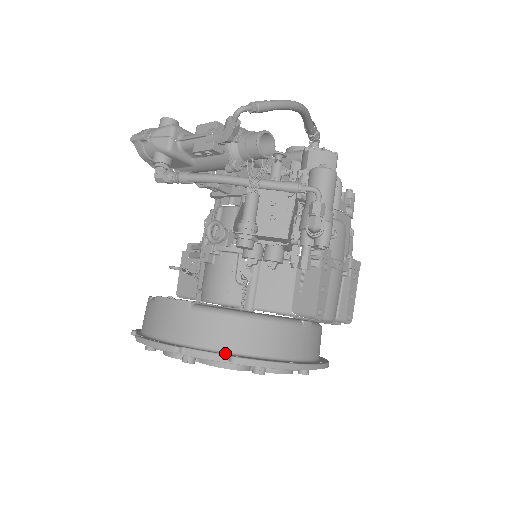
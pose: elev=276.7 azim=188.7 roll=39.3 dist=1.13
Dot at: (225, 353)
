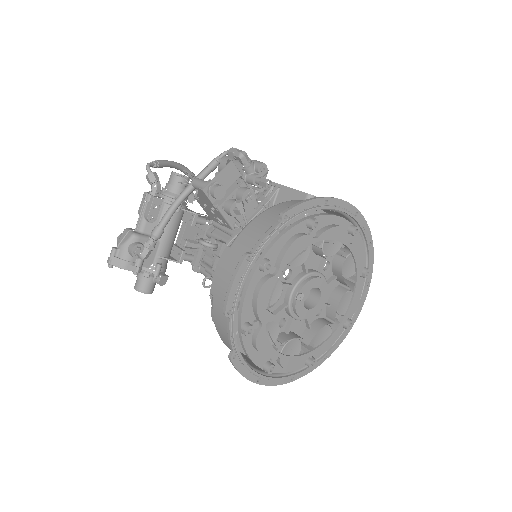
Dot at: (276, 225)
